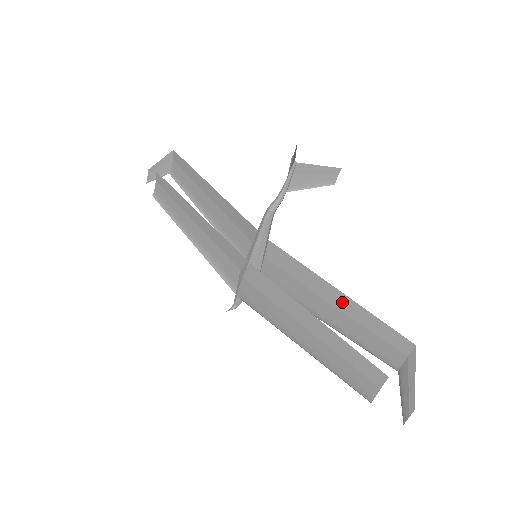
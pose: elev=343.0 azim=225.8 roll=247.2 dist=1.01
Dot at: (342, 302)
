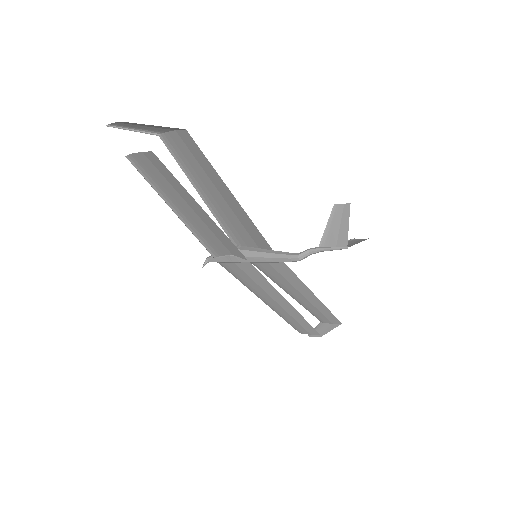
Dot at: (312, 299)
